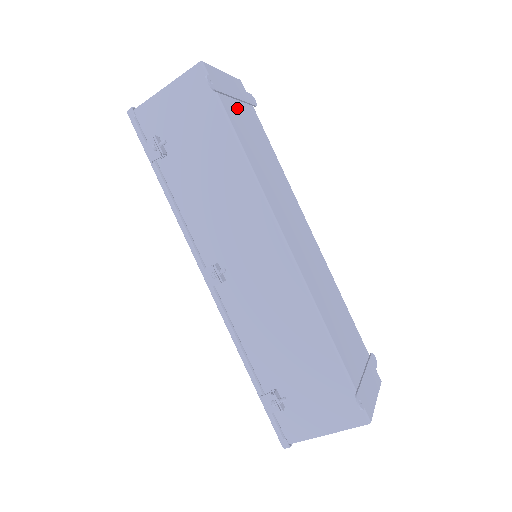
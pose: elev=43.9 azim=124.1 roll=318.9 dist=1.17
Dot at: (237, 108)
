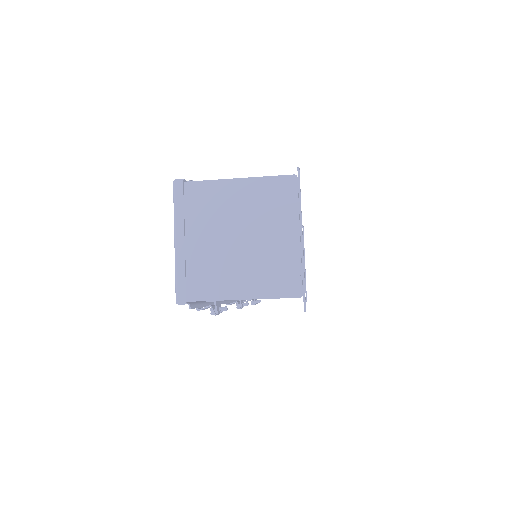
Dot at: occluded
